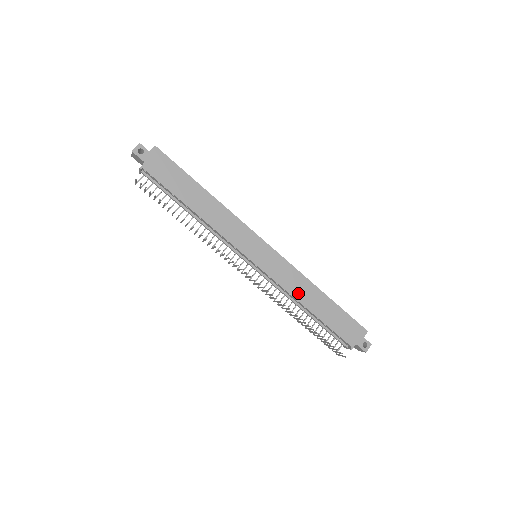
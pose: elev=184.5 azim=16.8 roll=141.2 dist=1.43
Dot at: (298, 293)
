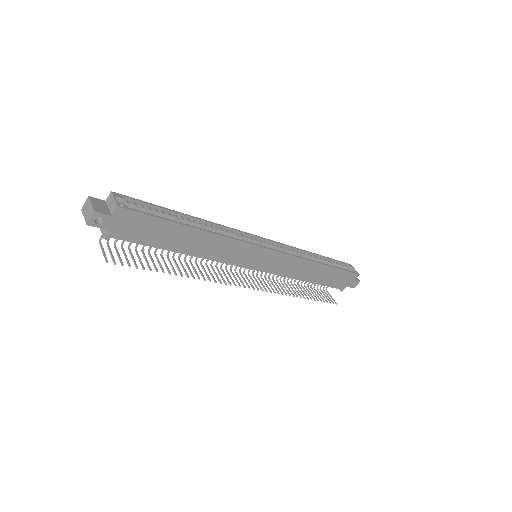
Dot at: (299, 274)
